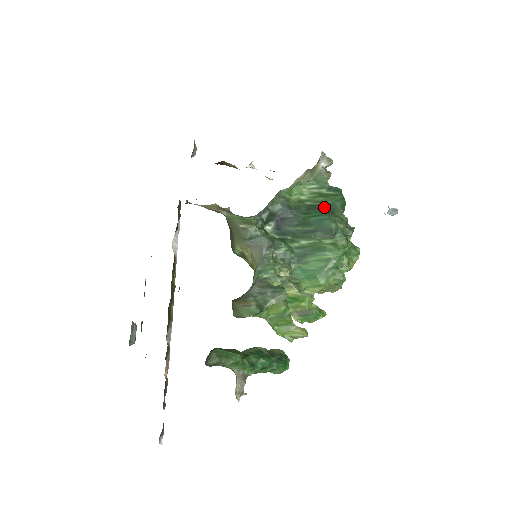
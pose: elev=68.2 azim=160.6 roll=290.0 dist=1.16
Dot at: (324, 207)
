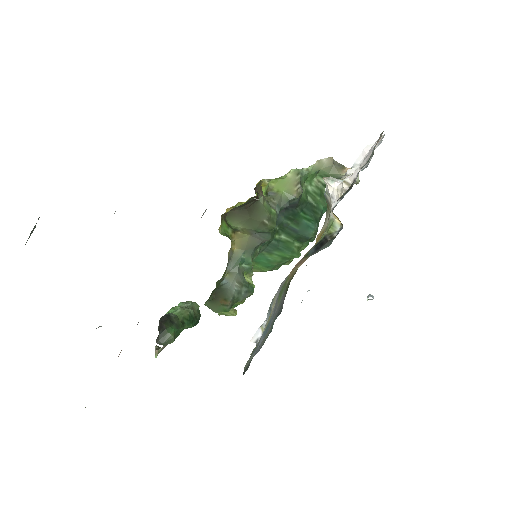
Dot at: (317, 212)
